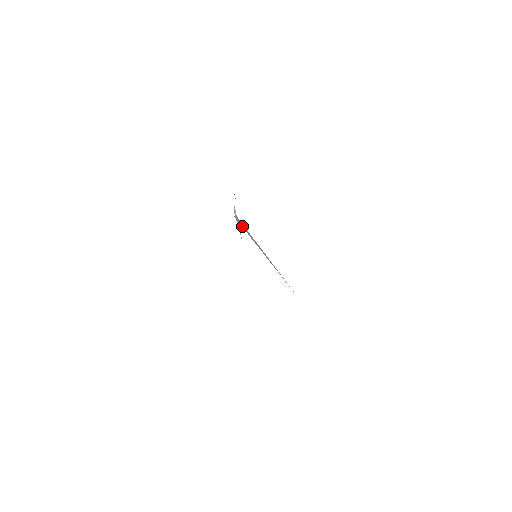
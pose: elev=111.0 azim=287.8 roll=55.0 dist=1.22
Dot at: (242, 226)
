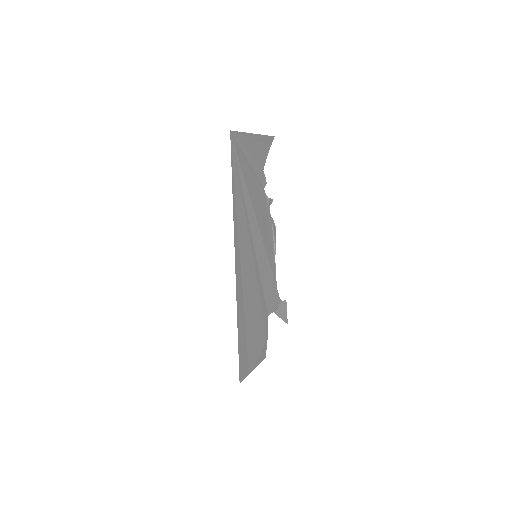
Dot at: (269, 265)
